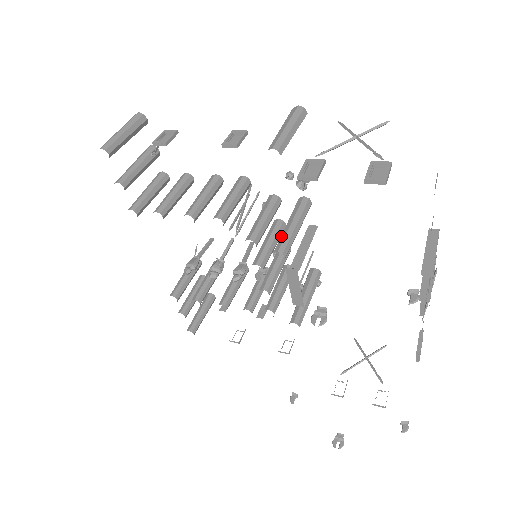
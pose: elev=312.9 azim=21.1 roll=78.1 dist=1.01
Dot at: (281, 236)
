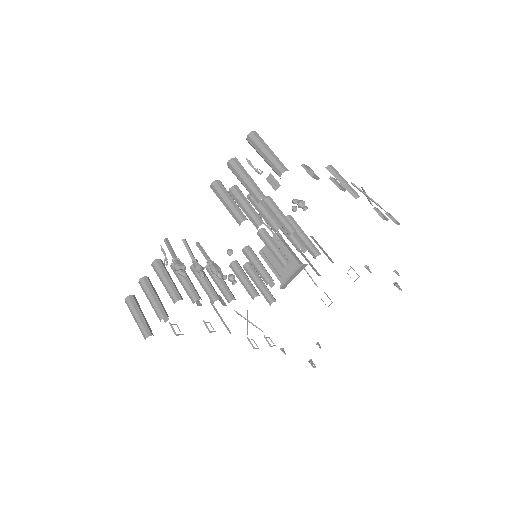
Dot at: (311, 244)
